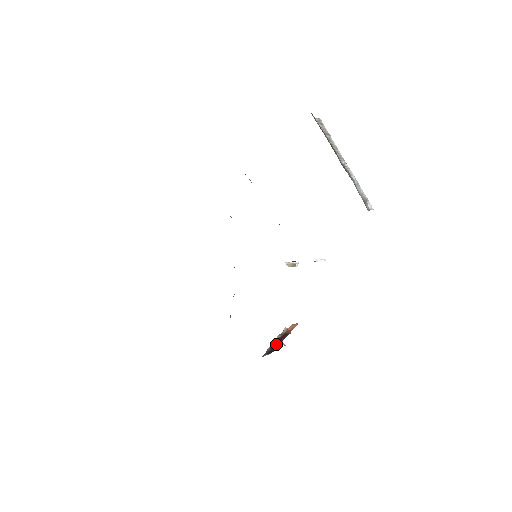
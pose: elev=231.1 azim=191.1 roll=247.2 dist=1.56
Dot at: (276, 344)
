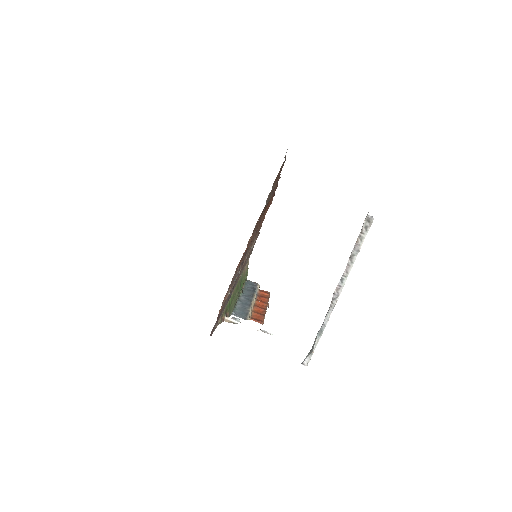
Dot at: occluded
